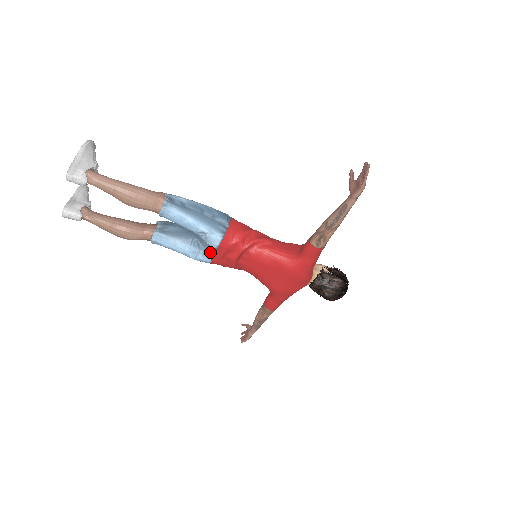
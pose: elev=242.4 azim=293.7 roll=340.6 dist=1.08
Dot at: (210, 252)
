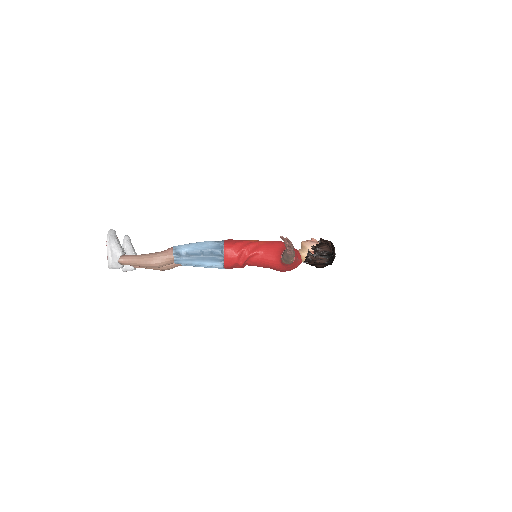
Dot at: occluded
